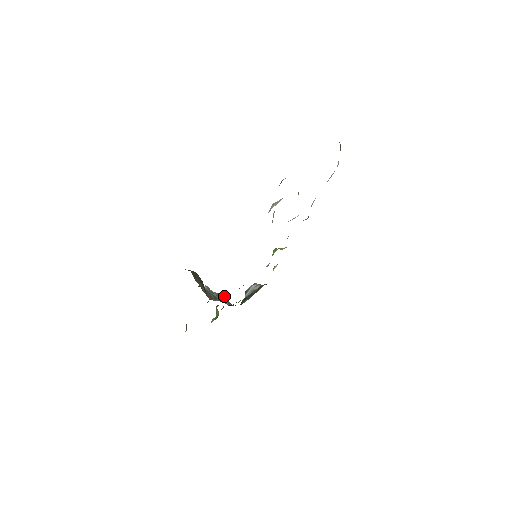
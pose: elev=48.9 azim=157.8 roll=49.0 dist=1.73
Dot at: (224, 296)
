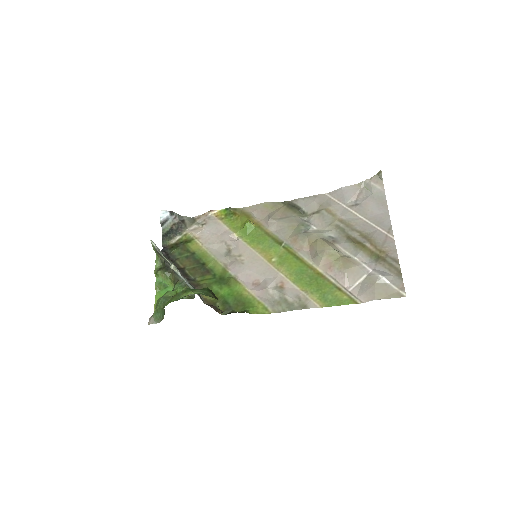
Dot at: occluded
